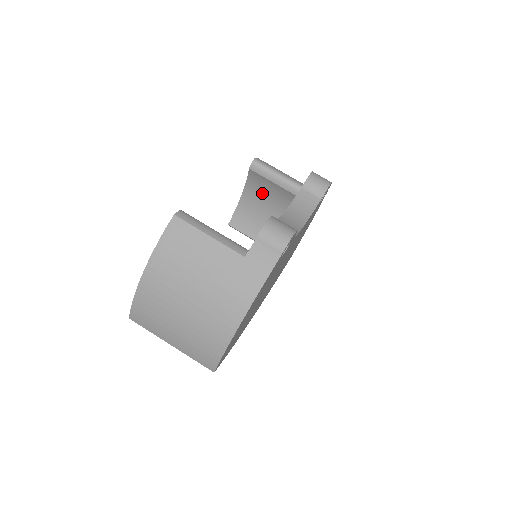
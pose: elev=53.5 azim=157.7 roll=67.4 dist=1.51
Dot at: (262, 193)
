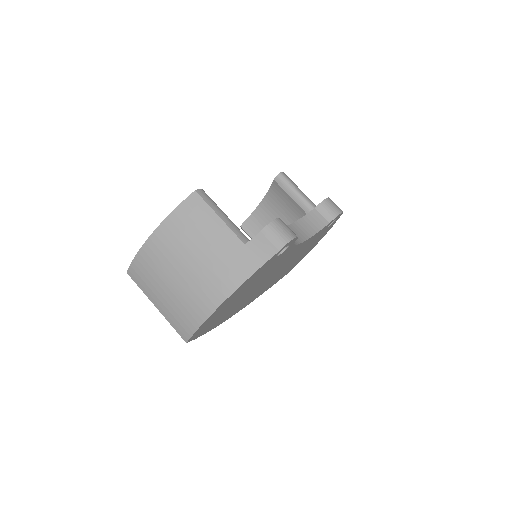
Dot at: (279, 206)
